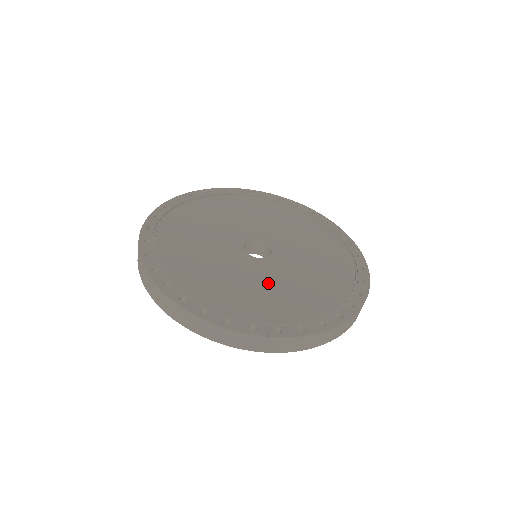
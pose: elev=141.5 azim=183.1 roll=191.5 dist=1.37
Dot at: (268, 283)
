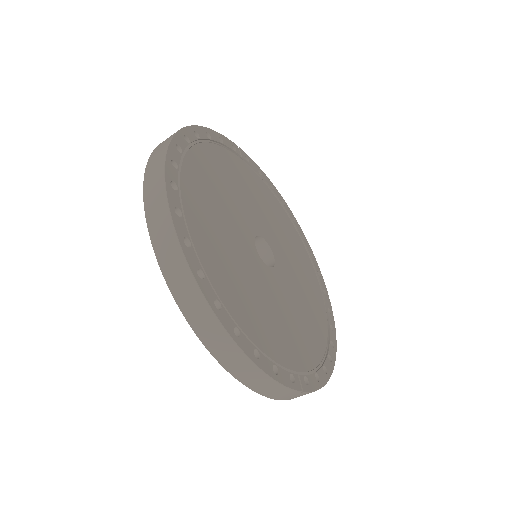
Dot at: (284, 308)
